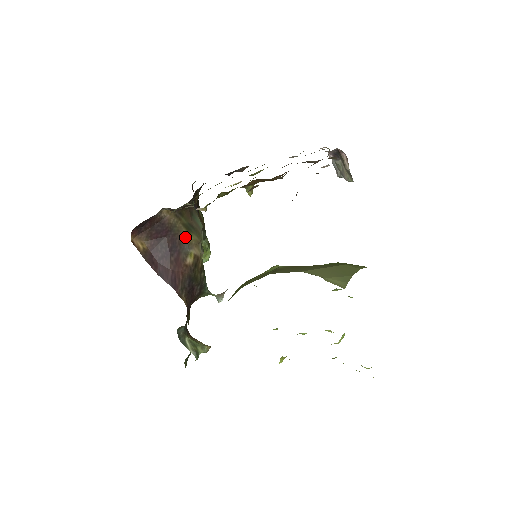
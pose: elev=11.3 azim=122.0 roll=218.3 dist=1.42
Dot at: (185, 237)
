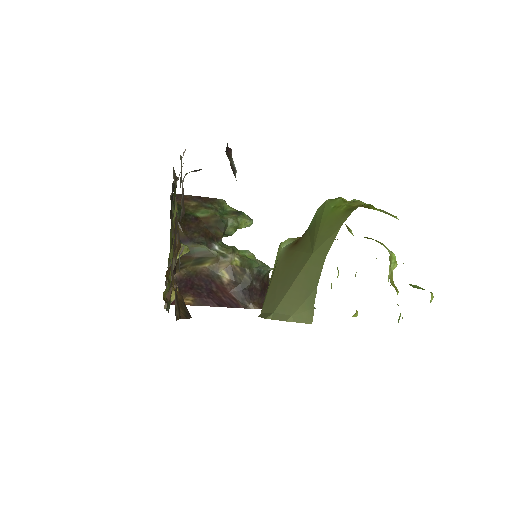
Dot at: (204, 269)
